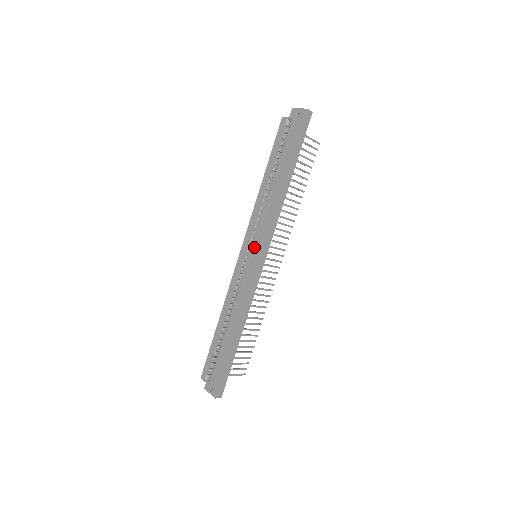
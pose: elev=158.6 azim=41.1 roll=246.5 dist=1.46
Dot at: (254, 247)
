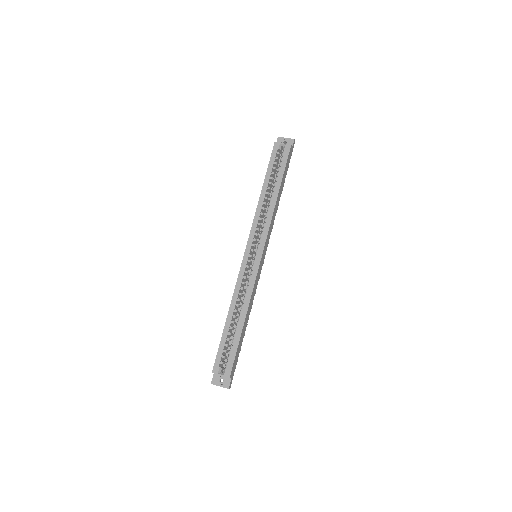
Dot at: (261, 247)
